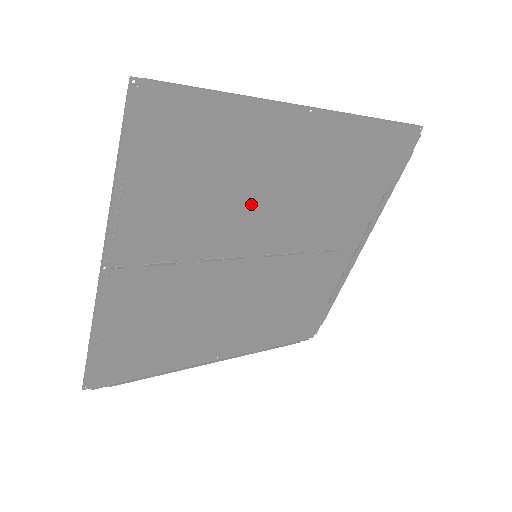
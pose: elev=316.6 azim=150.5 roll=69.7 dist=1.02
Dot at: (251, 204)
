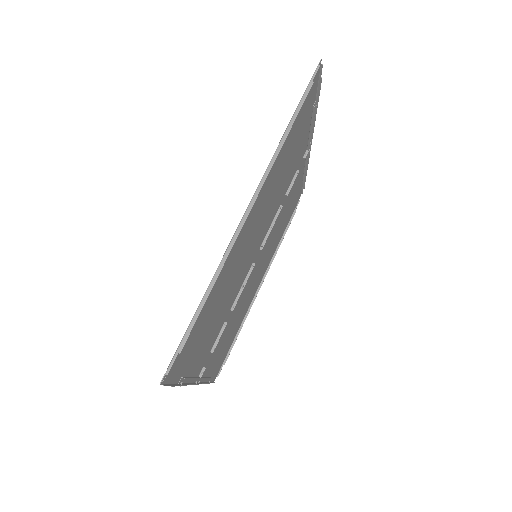
Dot at: (242, 264)
